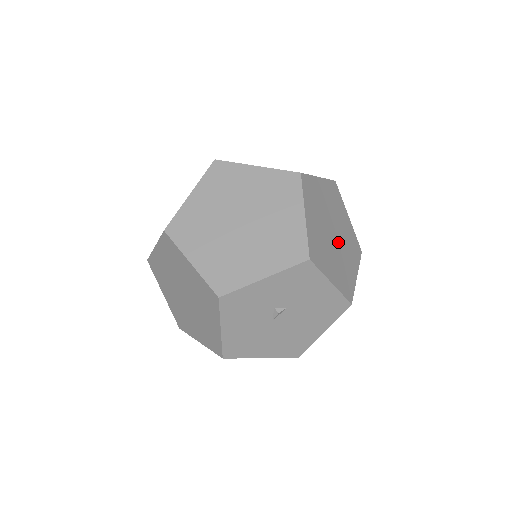
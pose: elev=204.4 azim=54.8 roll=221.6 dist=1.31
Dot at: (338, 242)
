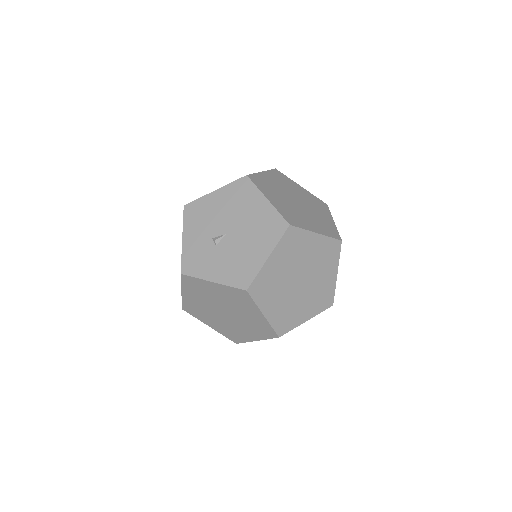
Dot at: occluded
